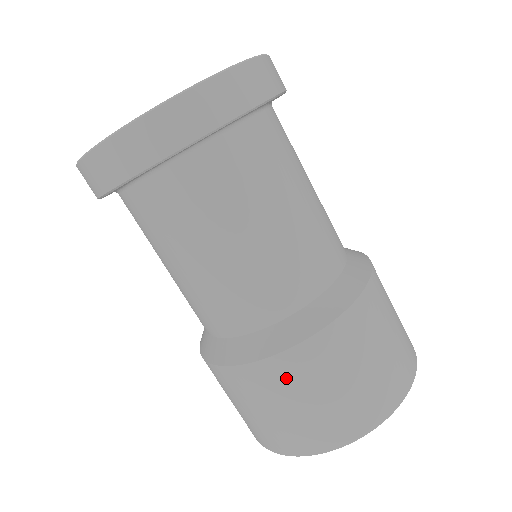
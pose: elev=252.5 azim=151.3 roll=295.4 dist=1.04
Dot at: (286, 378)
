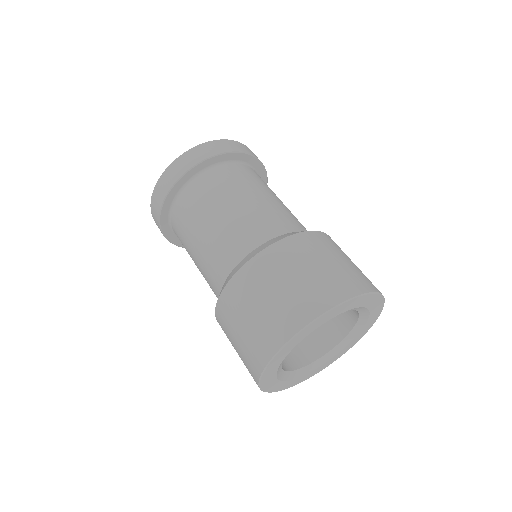
Dot at: (236, 299)
